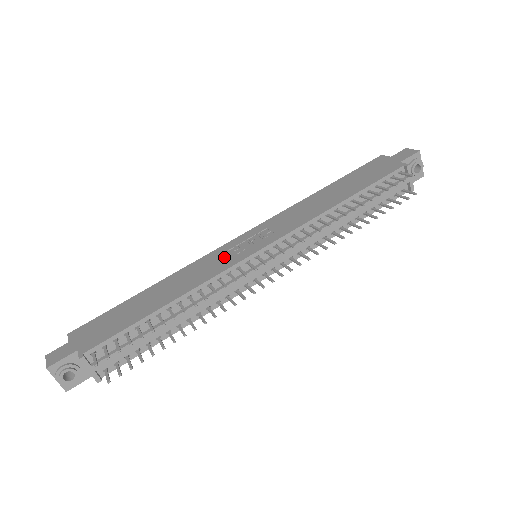
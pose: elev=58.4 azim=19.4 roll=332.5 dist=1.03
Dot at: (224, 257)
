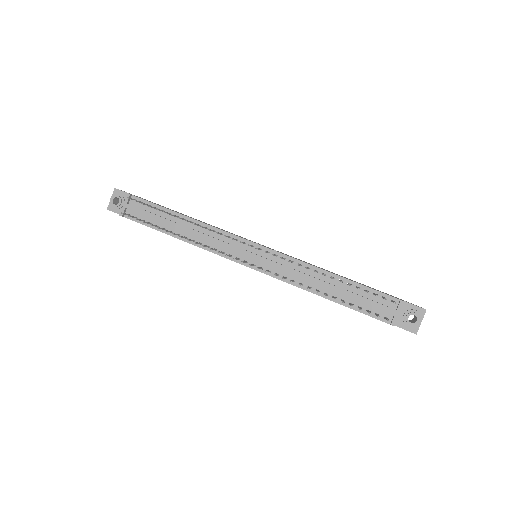
Dot at: occluded
